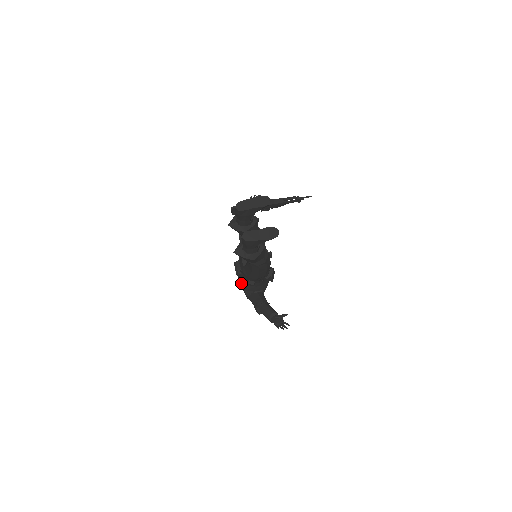
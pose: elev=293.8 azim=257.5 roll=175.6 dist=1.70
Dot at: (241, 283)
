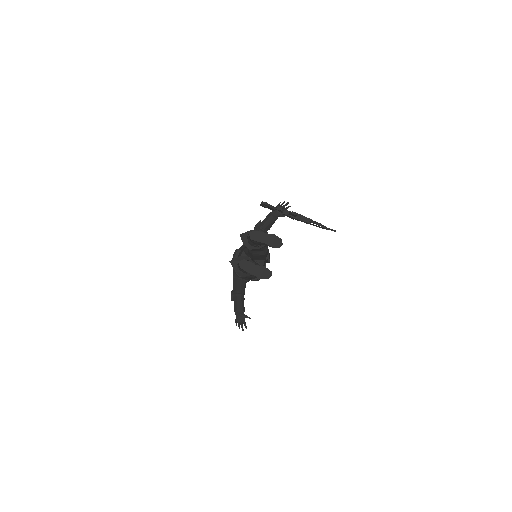
Dot at: occluded
